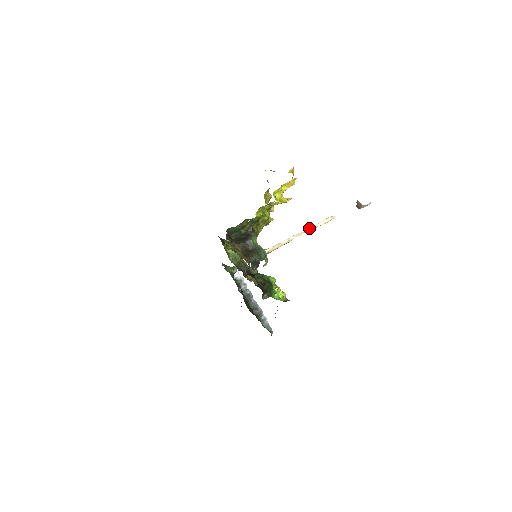
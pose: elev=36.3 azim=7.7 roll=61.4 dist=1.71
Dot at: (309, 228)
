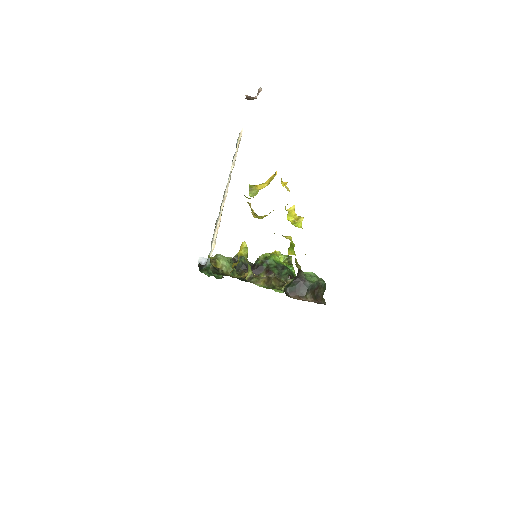
Dot at: (233, 165)
